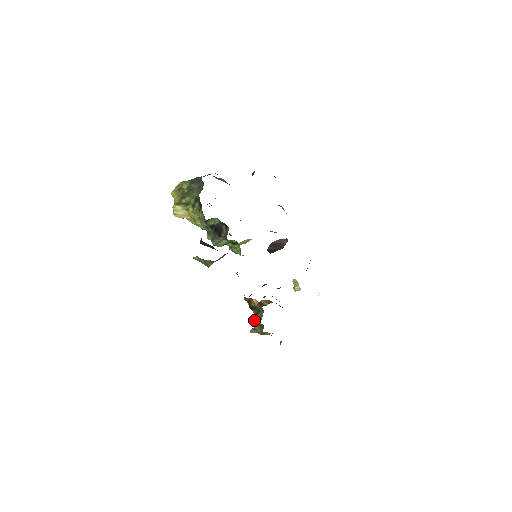
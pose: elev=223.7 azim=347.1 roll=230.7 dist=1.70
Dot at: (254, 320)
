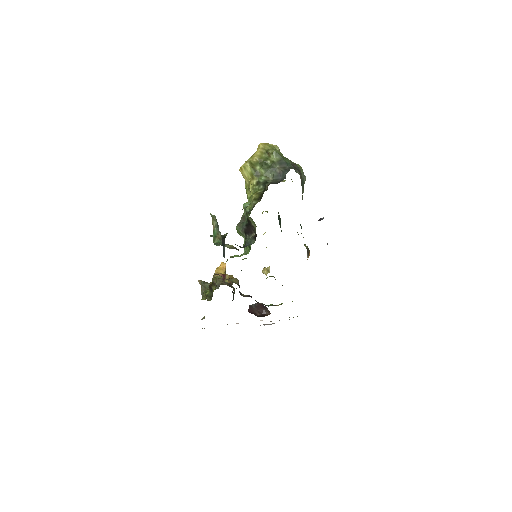
Dot at: (207, 284)
